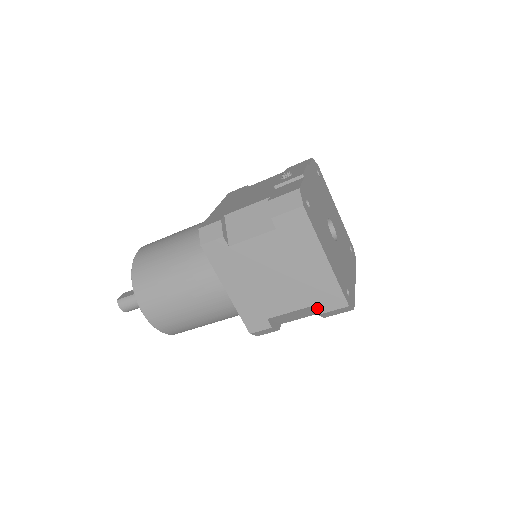
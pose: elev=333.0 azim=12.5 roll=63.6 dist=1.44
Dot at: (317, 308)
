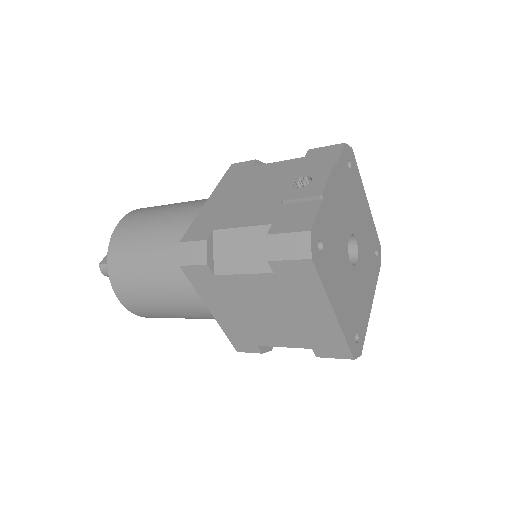
Dot at: (316, 352)
